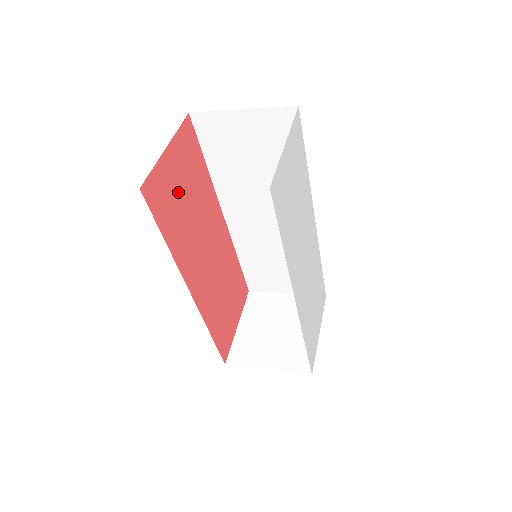
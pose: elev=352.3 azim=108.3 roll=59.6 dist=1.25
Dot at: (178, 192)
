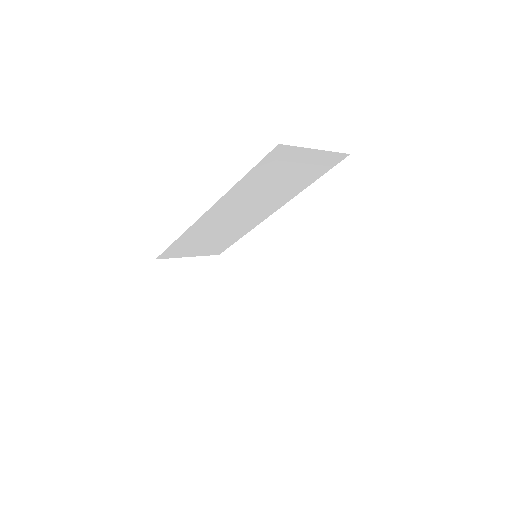
Dot at: occluded
